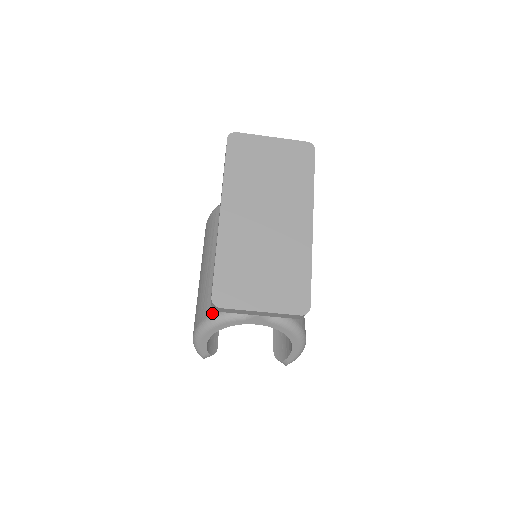
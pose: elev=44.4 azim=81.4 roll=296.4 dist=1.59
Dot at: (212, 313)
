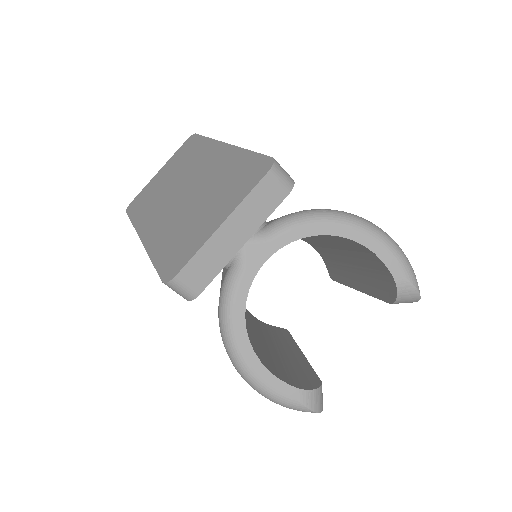
Dot at: occluded
